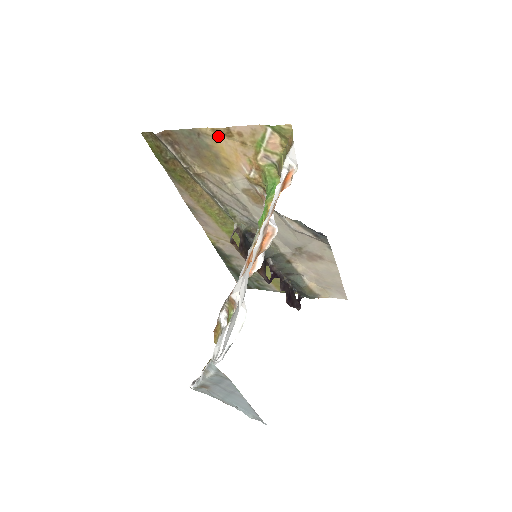
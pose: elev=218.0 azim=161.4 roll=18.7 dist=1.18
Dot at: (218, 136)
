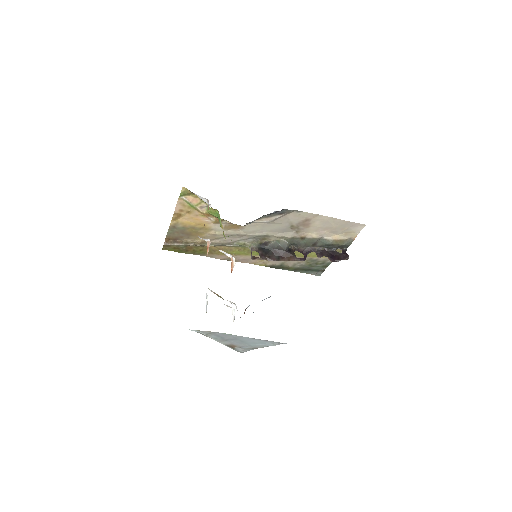
Dot at: (179, 220)
